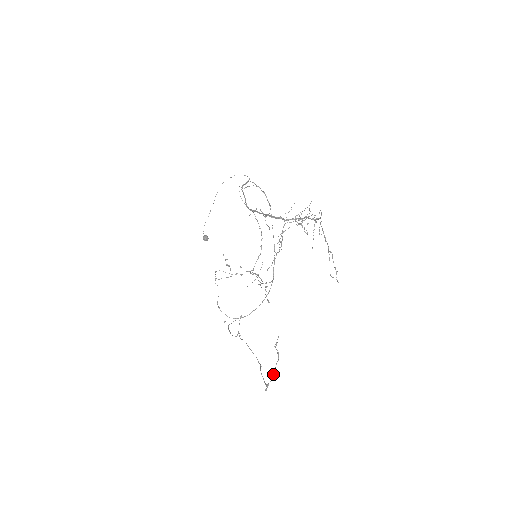
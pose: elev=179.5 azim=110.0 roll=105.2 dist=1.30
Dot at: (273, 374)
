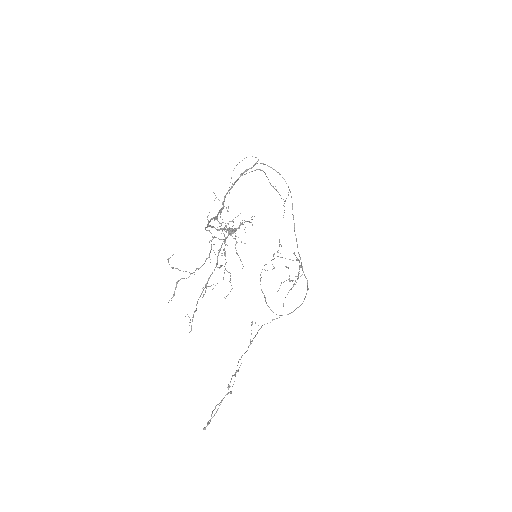
Dot at: (216, 411)
